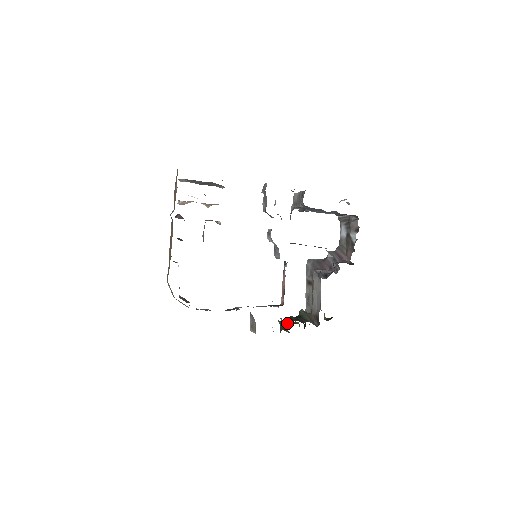
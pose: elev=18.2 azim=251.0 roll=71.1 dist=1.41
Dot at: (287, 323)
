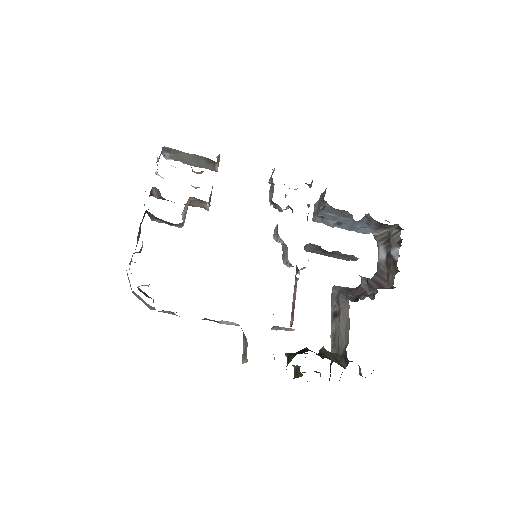
Dot at: (297, 353)
